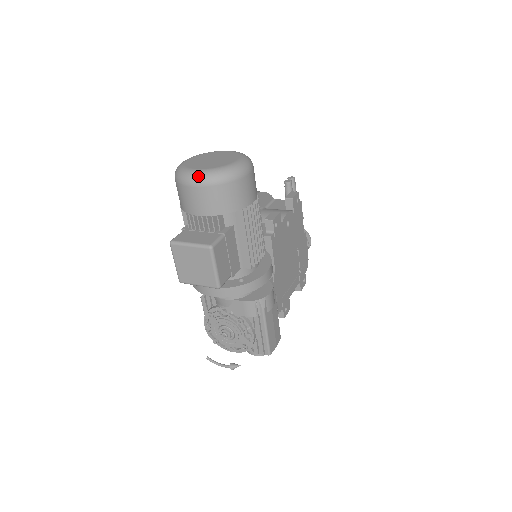
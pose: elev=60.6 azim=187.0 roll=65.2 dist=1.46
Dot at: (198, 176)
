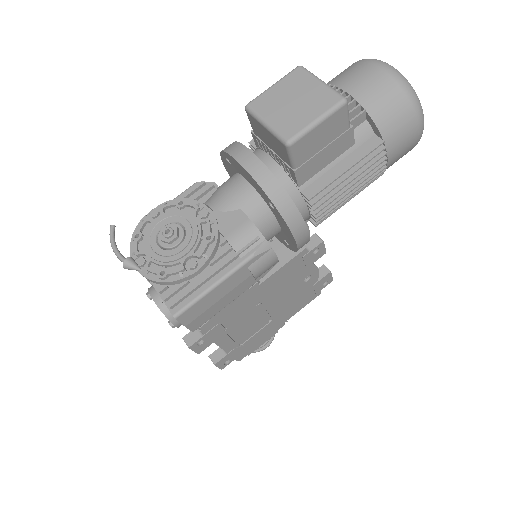
Dot at: occluded
